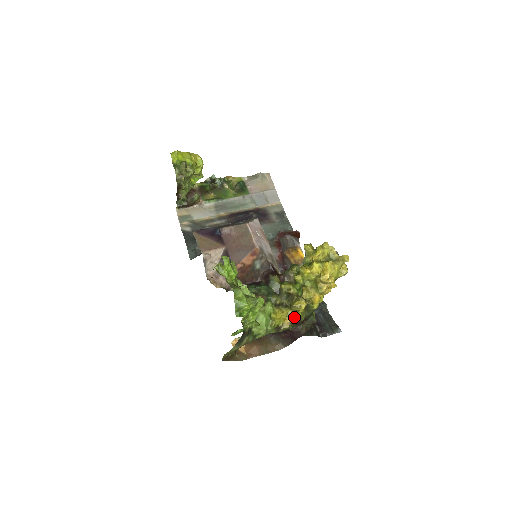
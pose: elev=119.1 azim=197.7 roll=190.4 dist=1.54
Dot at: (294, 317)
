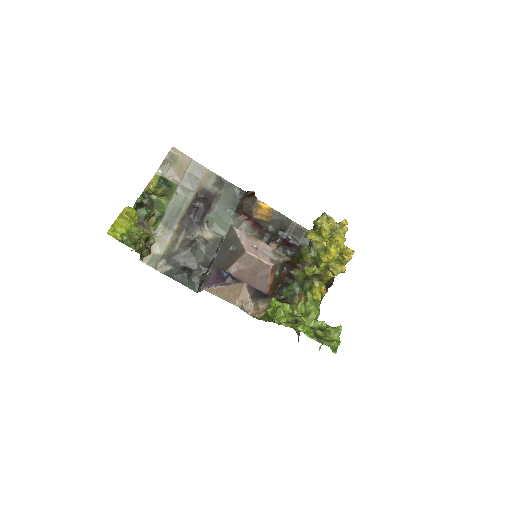
Dot at: (325, 283)
